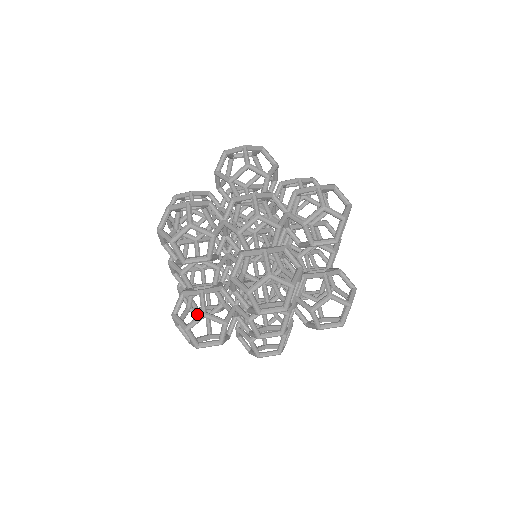
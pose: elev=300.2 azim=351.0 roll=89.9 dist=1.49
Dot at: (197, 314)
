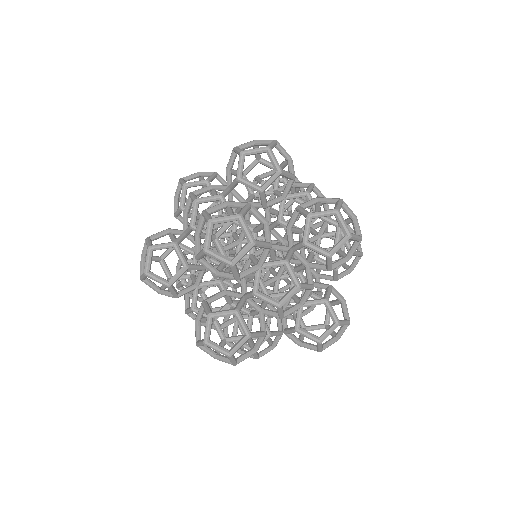
Dot at: (171, 238)
